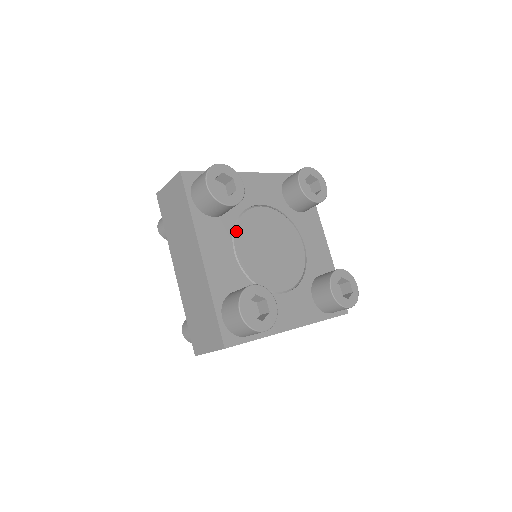
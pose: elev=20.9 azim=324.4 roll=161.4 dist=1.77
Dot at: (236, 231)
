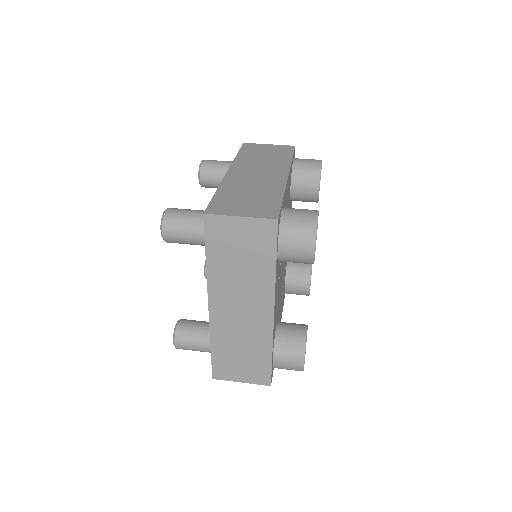
Dot at: occluded
